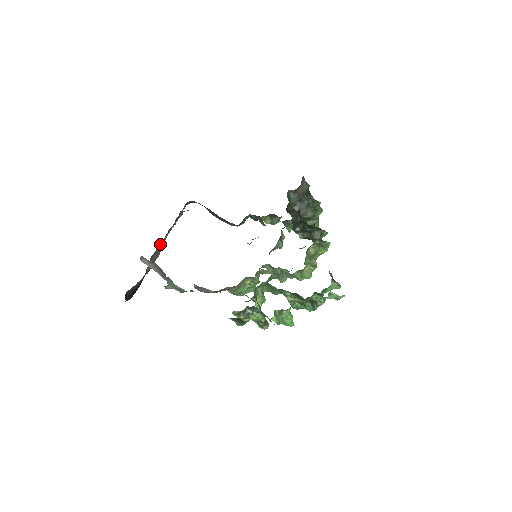
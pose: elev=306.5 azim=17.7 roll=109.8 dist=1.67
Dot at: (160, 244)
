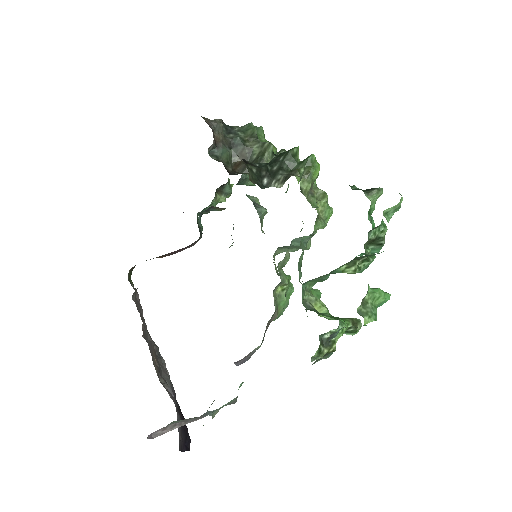
Dot at: (152, 358)
